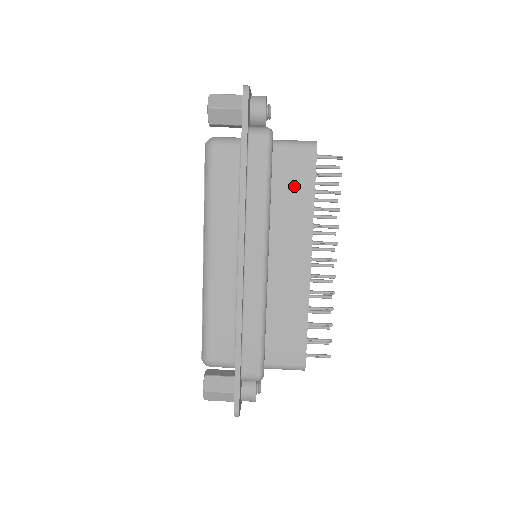
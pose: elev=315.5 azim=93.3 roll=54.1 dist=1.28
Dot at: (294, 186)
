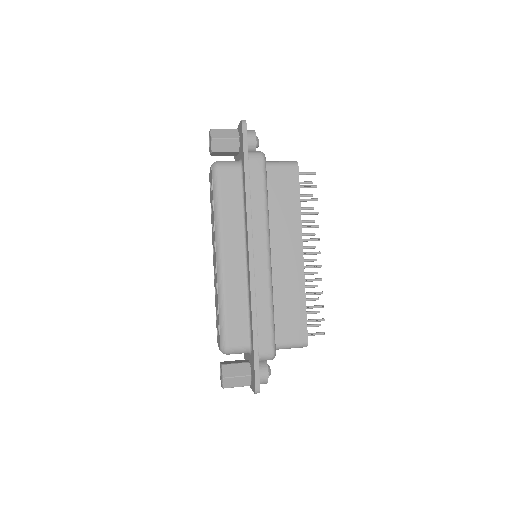
Dot at: (284, 195)
